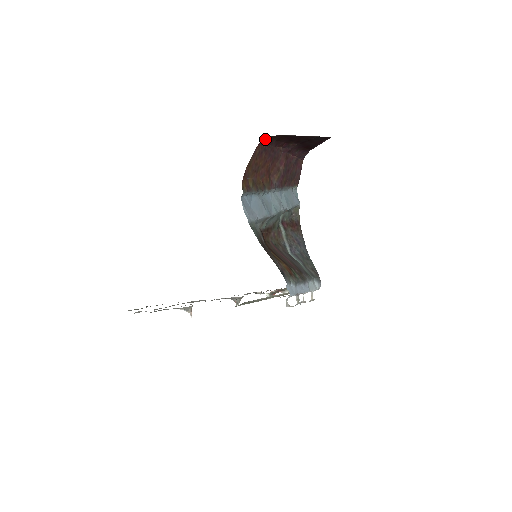
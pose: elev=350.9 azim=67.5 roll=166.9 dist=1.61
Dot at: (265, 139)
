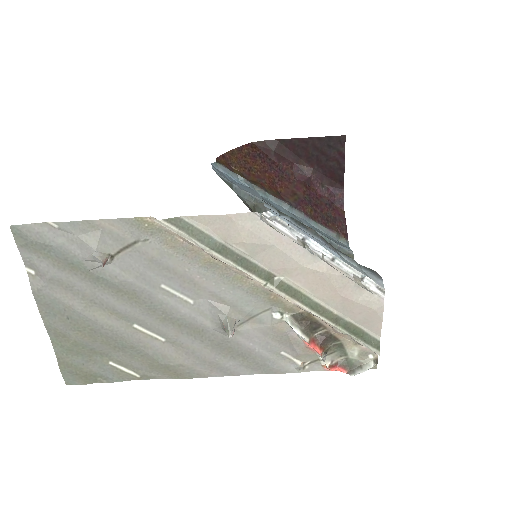
Dot at: (256, 145)
